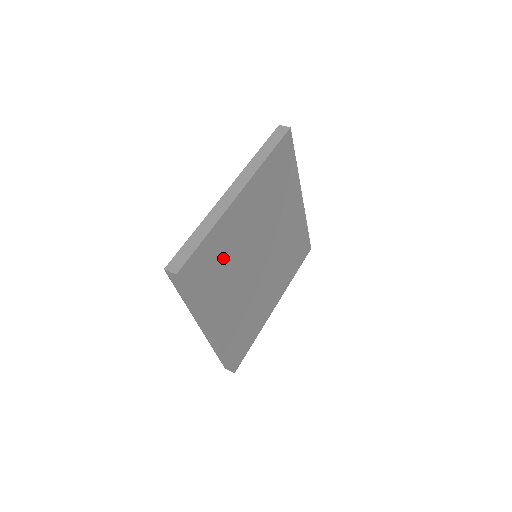
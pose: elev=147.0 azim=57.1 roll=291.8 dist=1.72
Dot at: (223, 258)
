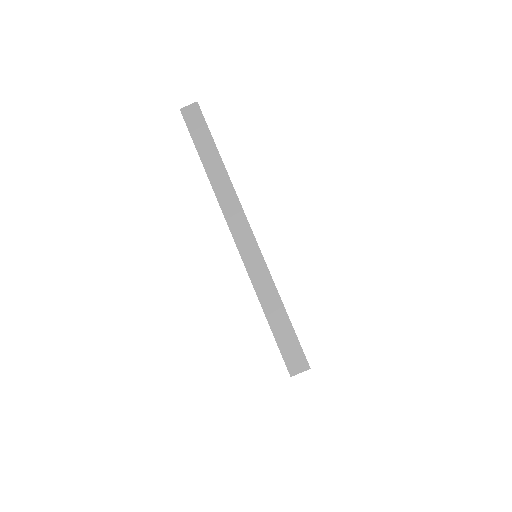
Dot at: occluded
